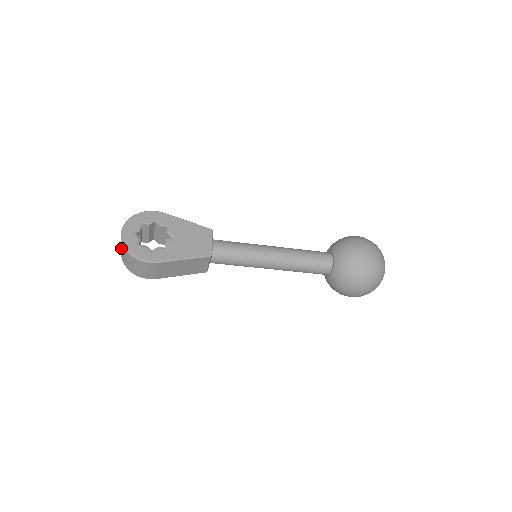
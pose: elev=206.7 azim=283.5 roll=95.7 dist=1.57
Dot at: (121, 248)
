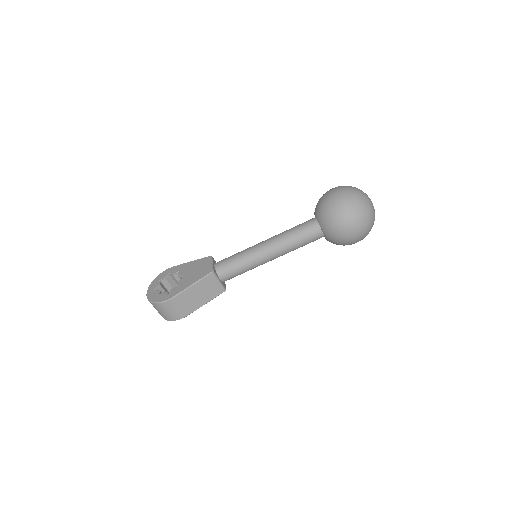
Dot at: occluded
